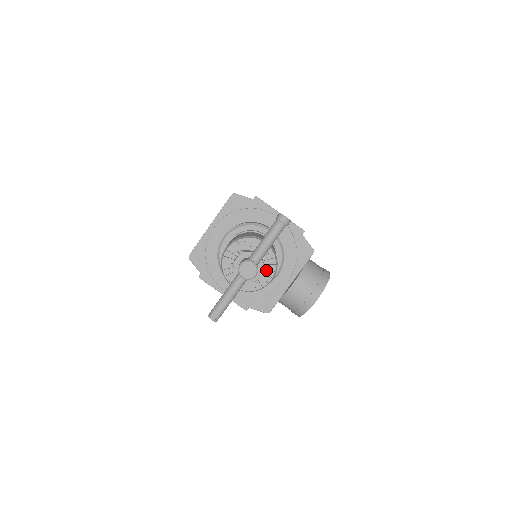
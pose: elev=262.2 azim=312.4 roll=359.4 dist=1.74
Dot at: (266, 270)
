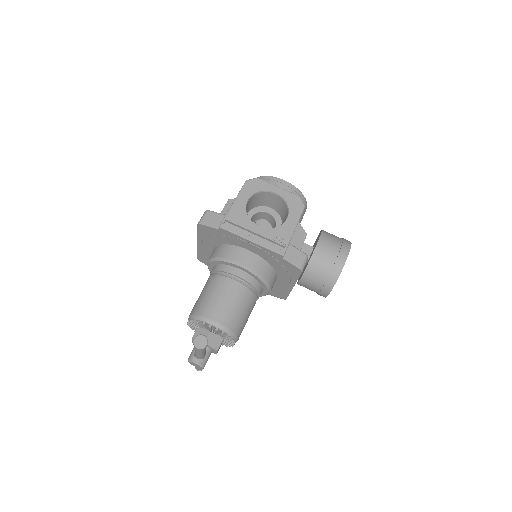
Dot at: (225, 340)
